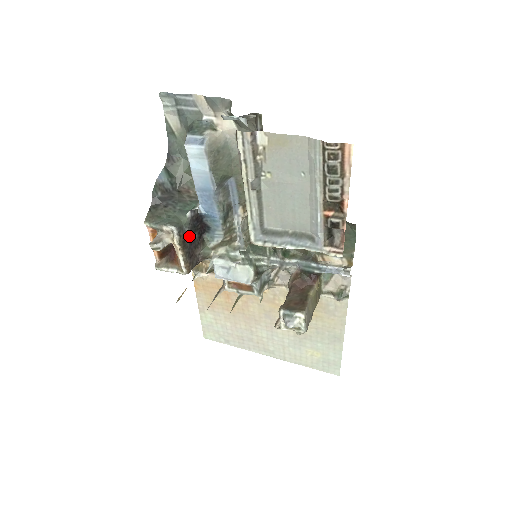
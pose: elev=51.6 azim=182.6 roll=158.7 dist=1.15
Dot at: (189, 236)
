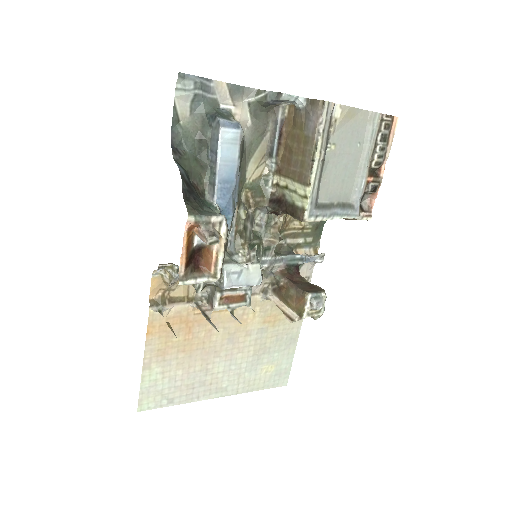
Dot at: occluded
